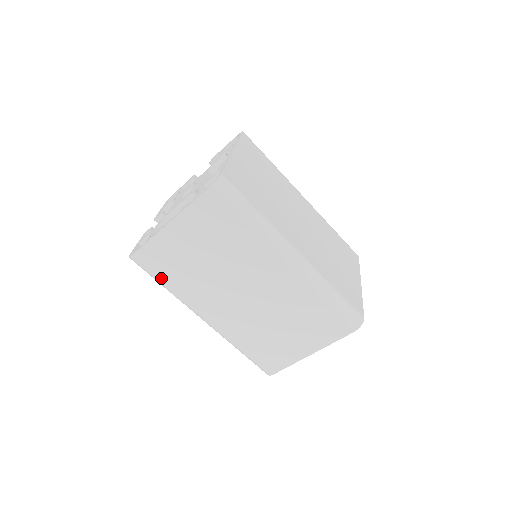
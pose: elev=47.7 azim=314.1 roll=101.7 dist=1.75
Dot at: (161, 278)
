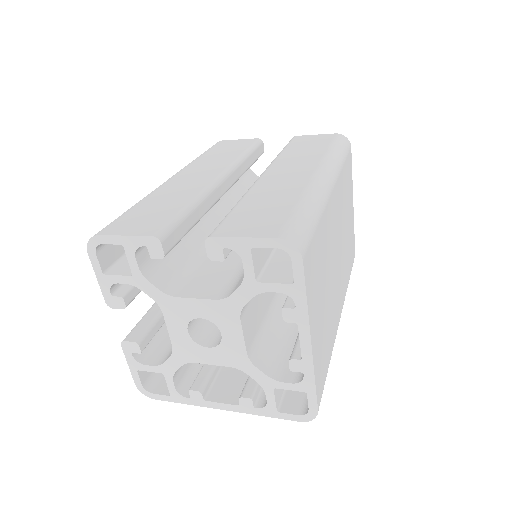
Dot at: occluded
